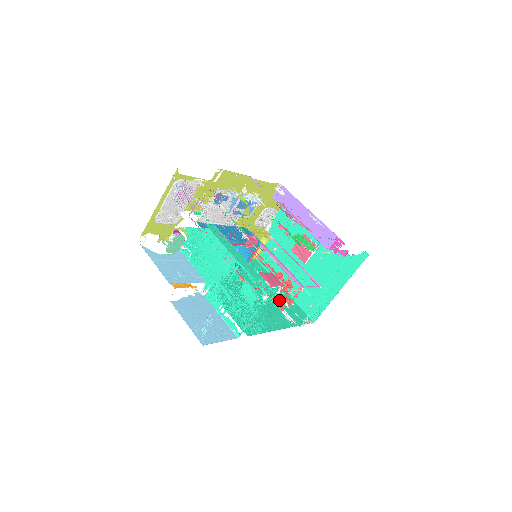
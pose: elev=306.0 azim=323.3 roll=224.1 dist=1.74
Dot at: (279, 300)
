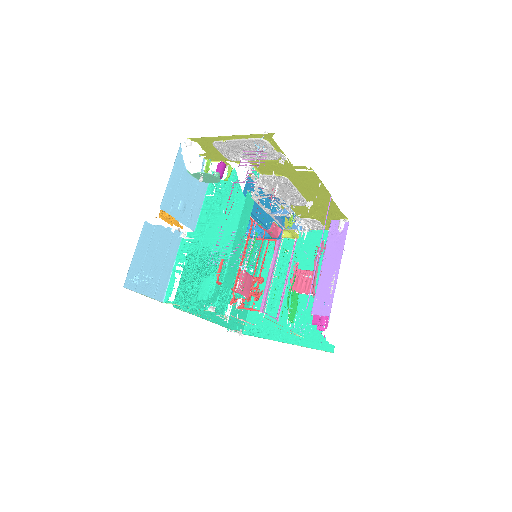
Dot at: occluded
